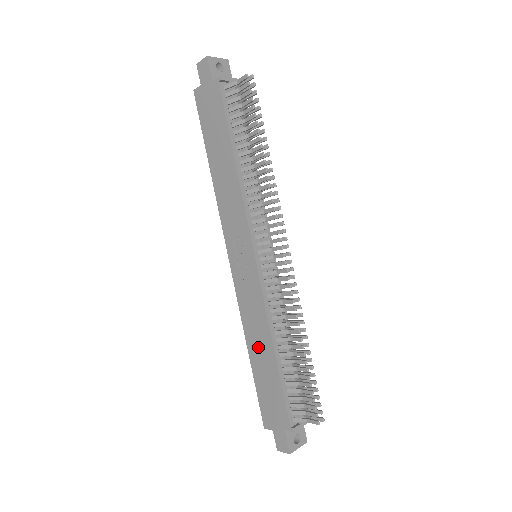
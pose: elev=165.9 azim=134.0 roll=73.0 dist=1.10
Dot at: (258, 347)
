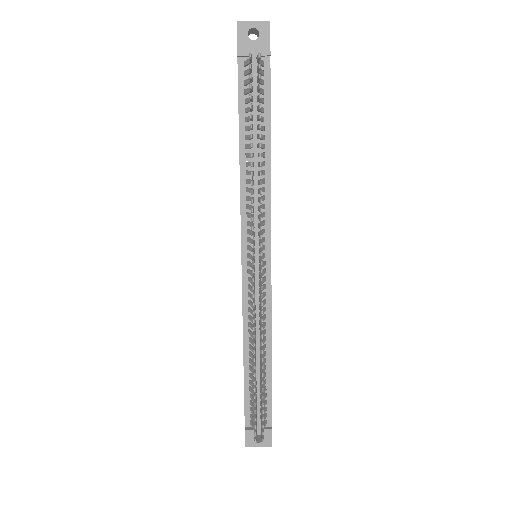
Dot at: occluded
